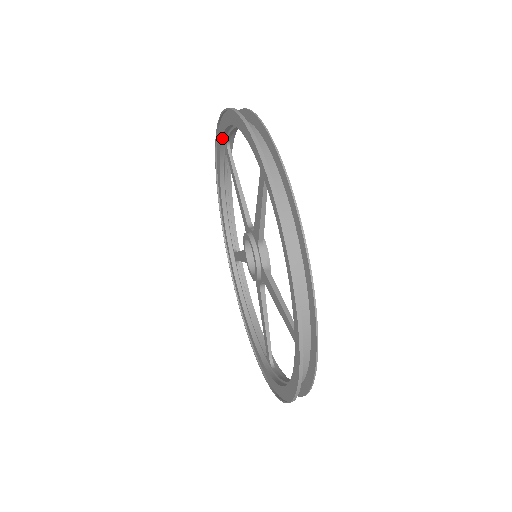
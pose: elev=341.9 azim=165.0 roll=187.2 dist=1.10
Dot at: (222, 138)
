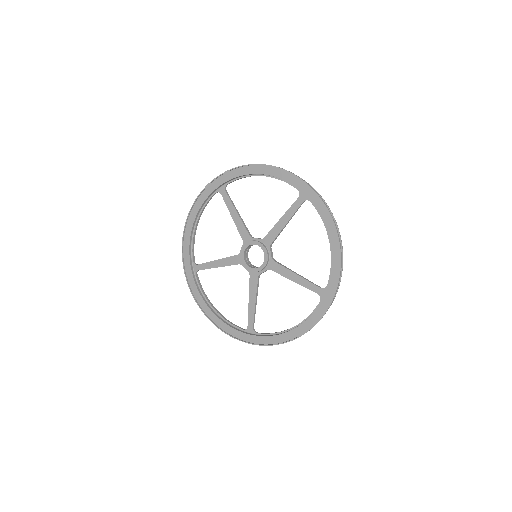
Dot at: (227, 181)
